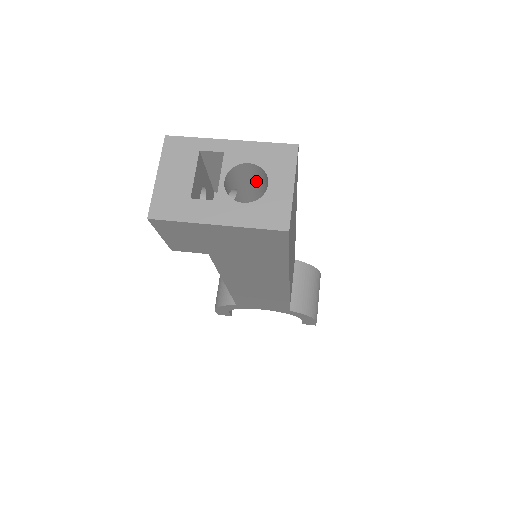
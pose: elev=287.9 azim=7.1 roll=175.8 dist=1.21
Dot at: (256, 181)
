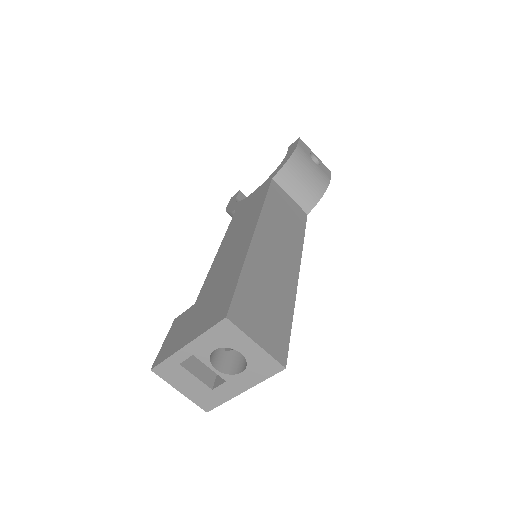
Dot at: occluded
